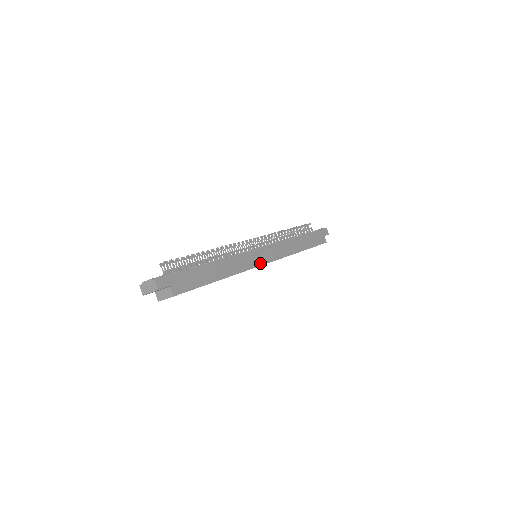
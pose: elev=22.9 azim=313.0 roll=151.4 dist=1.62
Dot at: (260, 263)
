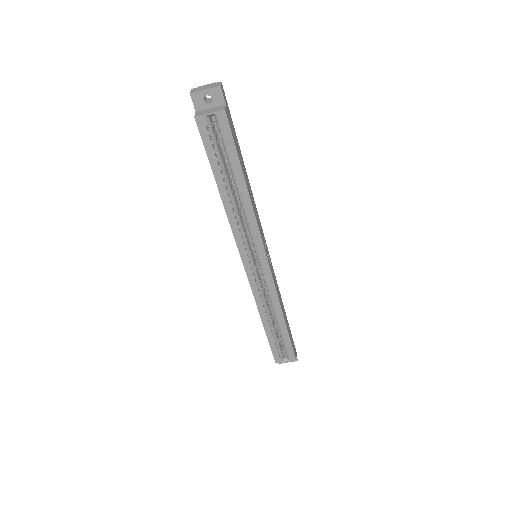
Dot at: (265, 251)
